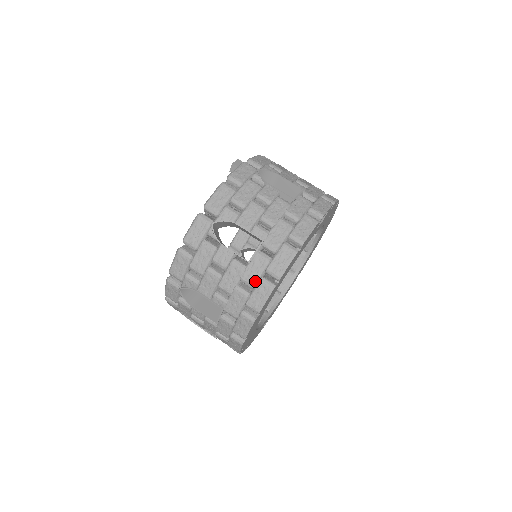
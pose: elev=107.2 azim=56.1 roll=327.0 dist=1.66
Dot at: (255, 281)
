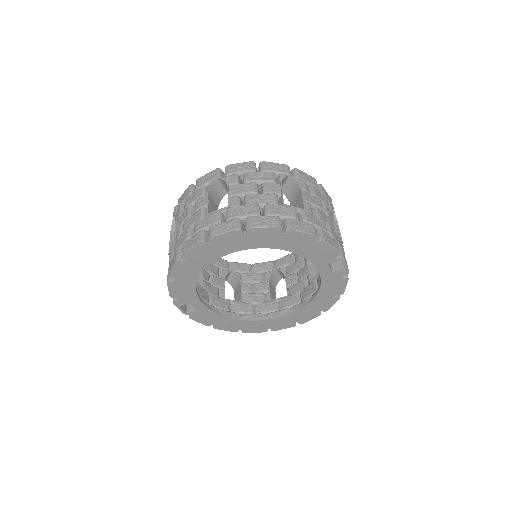
Dot at: (274, 213)
